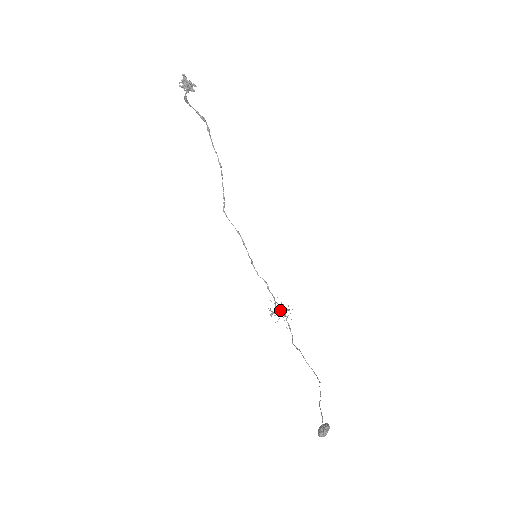
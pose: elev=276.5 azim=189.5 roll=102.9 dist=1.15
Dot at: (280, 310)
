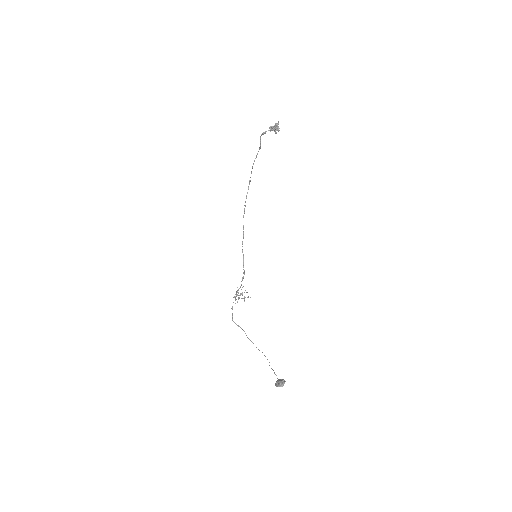
Dot at: occluded
